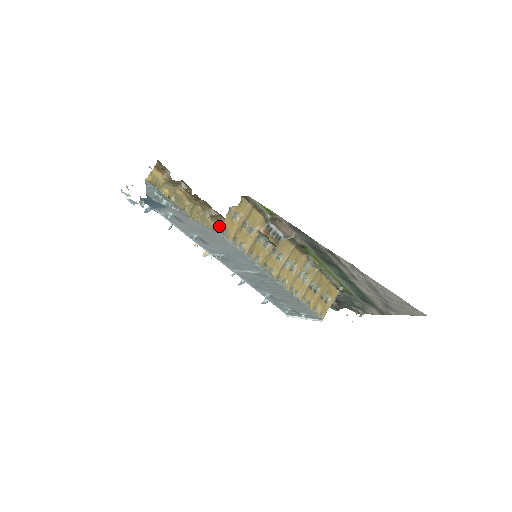
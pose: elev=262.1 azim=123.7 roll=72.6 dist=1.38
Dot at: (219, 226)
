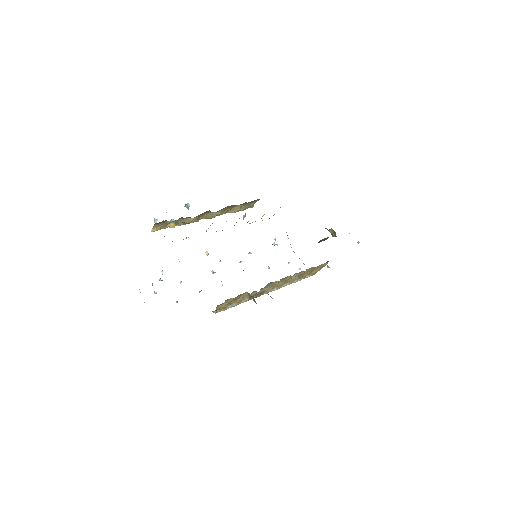
Dot at: (227, 208)
